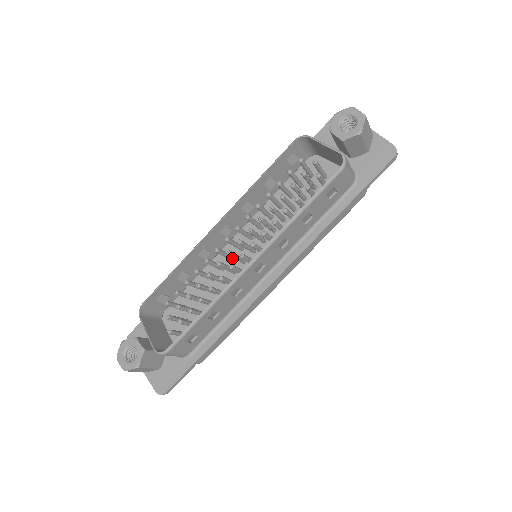
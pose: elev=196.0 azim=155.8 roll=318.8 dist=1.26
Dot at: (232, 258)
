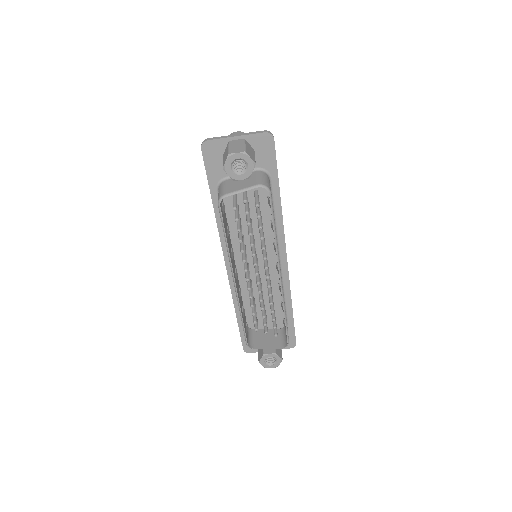
Dot at: (250, 274)
